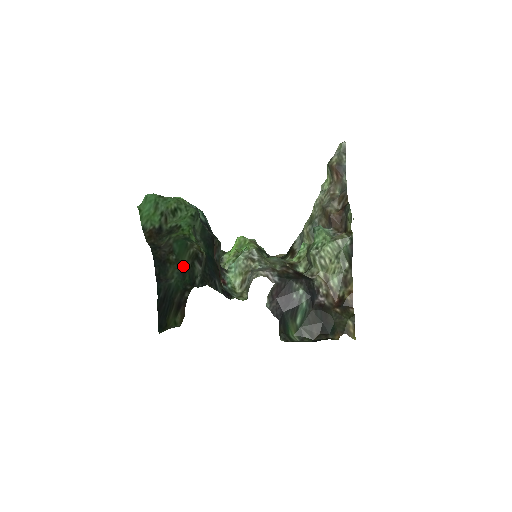
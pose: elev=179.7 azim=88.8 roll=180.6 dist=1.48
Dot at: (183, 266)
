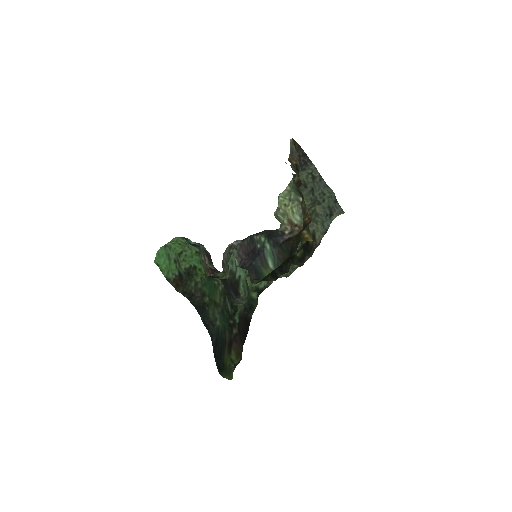
Dot at: (218, 304)
